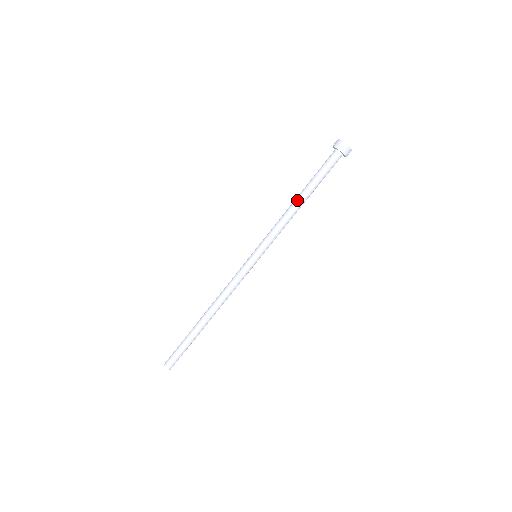
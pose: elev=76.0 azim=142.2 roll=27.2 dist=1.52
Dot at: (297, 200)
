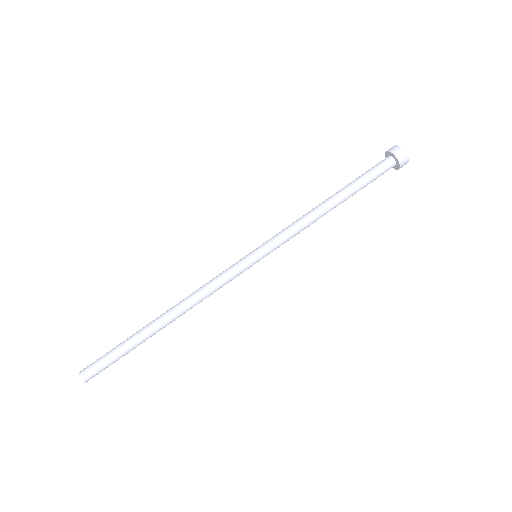
Dot at: (331, 202)
